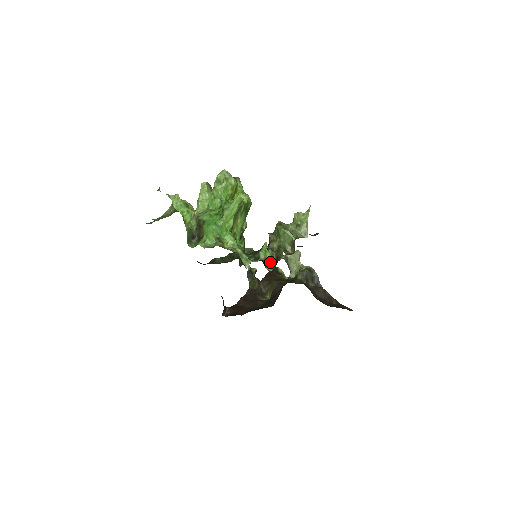
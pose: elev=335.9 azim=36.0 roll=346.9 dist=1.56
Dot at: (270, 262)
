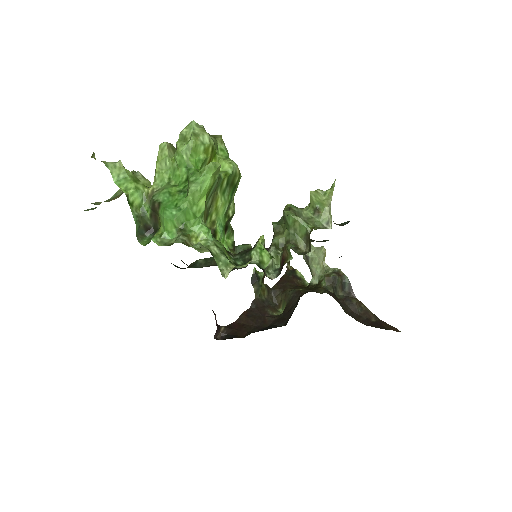
Dot at: (273, 265)
